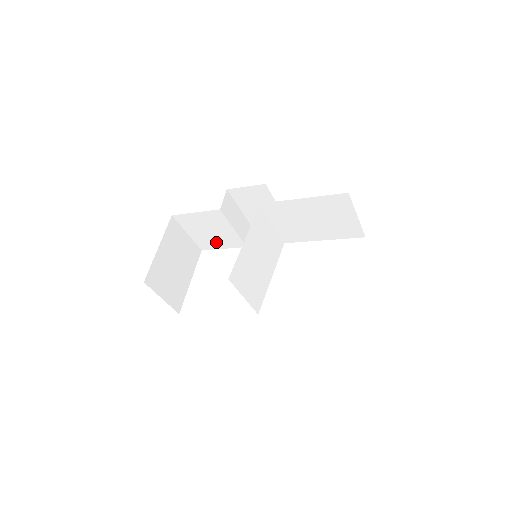
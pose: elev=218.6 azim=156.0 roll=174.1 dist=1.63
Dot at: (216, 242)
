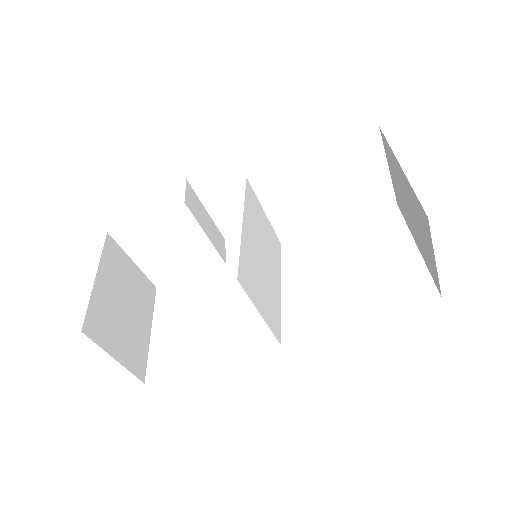
Dot at: (179, 267)
